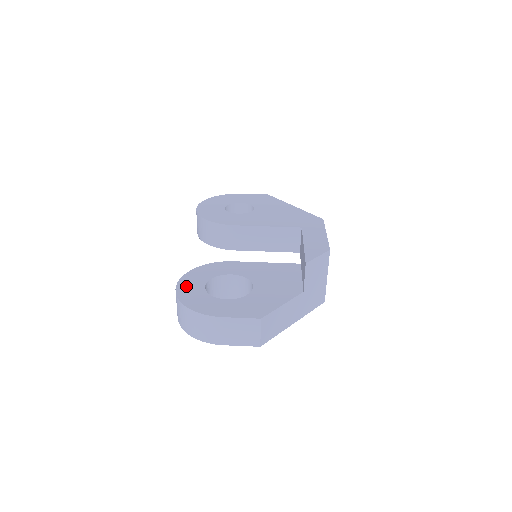
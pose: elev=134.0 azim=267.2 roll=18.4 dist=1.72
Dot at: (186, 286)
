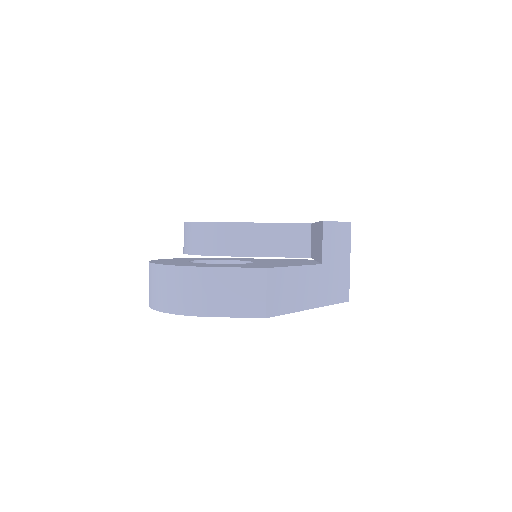
Dot at: (164, 260)
